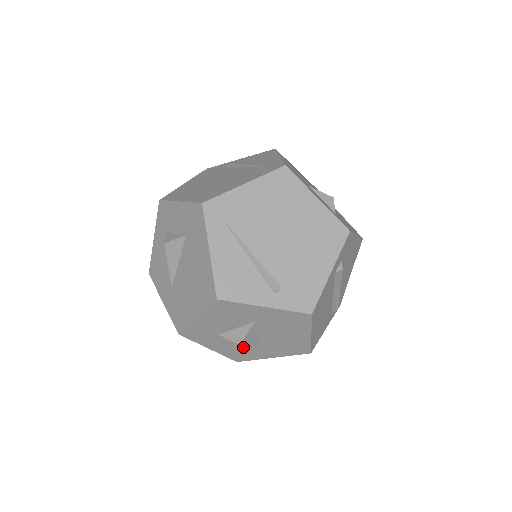
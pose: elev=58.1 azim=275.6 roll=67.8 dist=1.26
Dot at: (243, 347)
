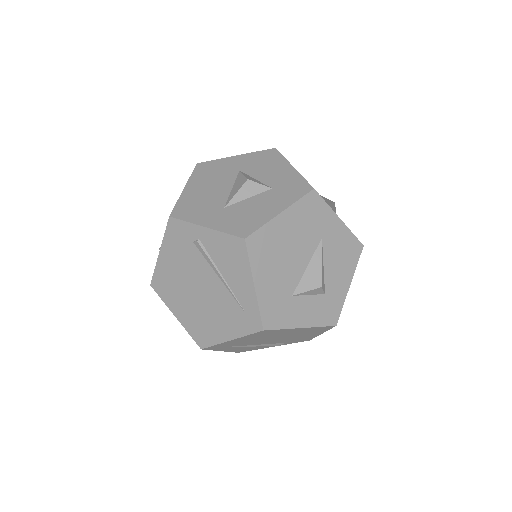
Dot at: occluded
